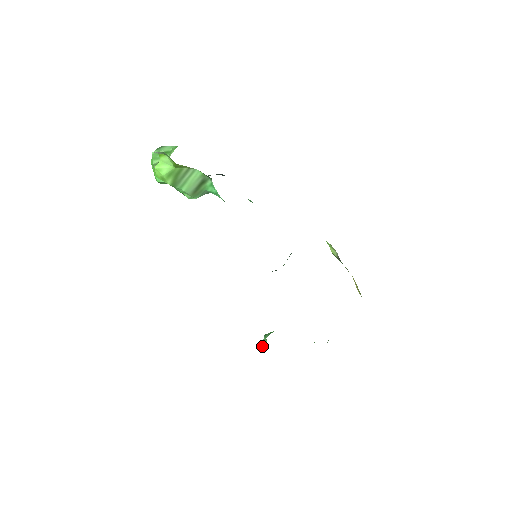
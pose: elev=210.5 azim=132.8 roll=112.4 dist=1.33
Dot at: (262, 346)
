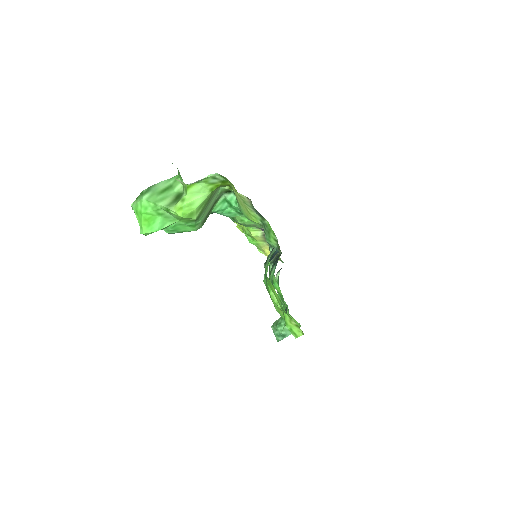
Dot at: (284, 335)
